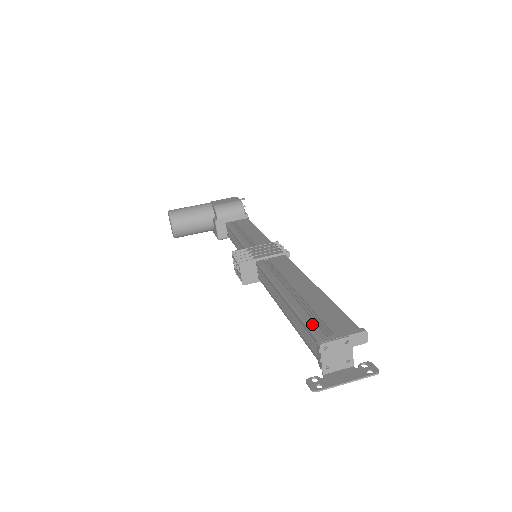
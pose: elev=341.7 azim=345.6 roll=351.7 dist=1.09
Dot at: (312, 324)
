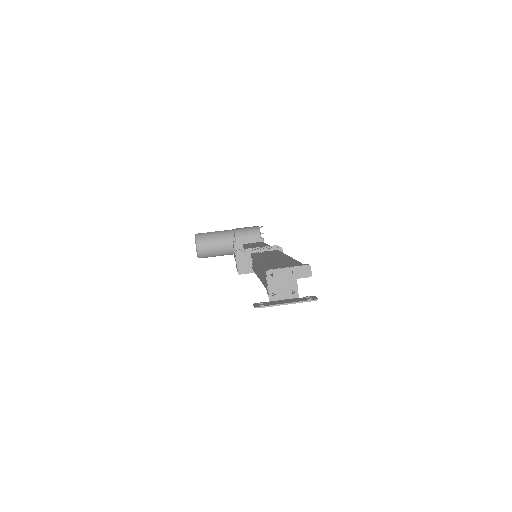
Dot at: (269, 267)
